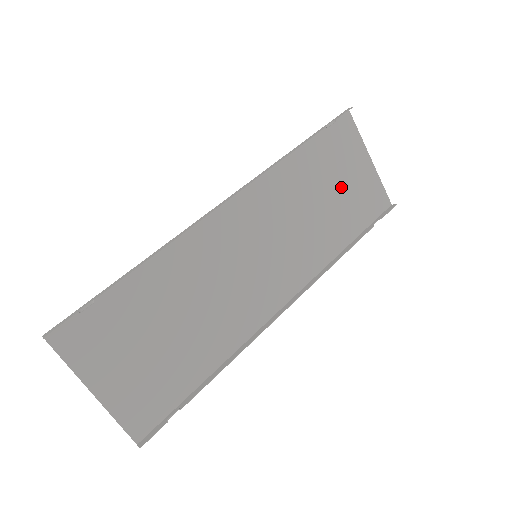
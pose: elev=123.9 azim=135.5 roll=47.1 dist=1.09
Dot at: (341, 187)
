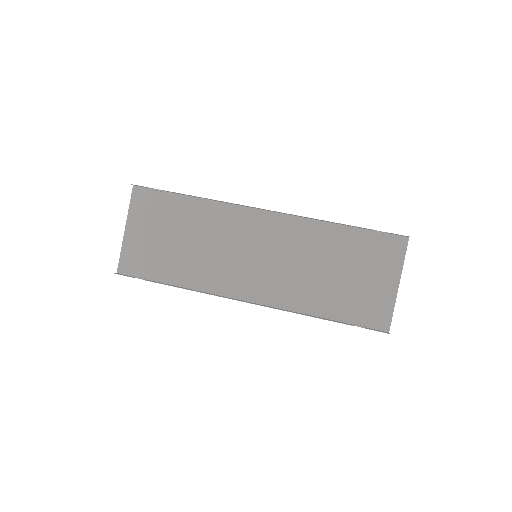
Dot at: (354, 278)
